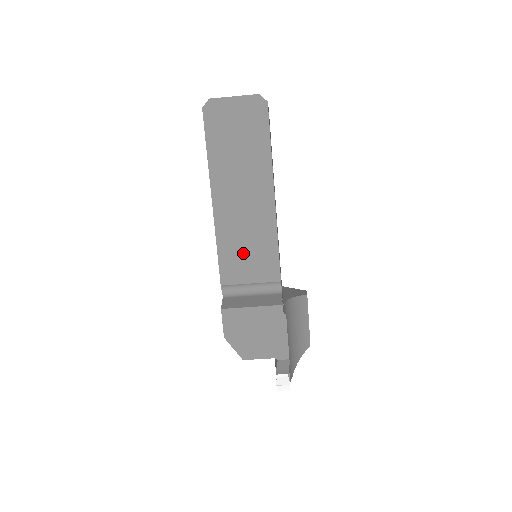
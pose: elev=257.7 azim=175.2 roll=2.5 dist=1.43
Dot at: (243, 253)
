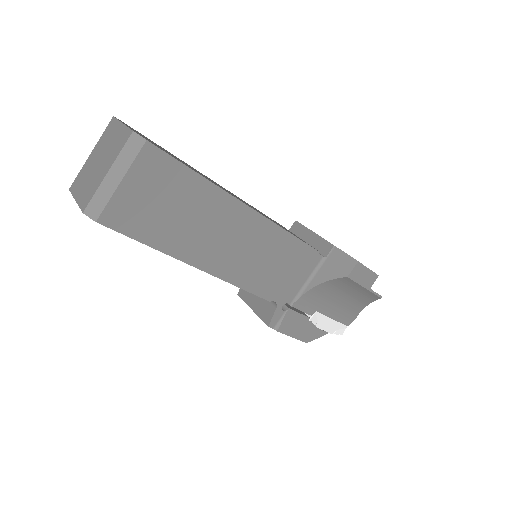
Dot at: occluded
